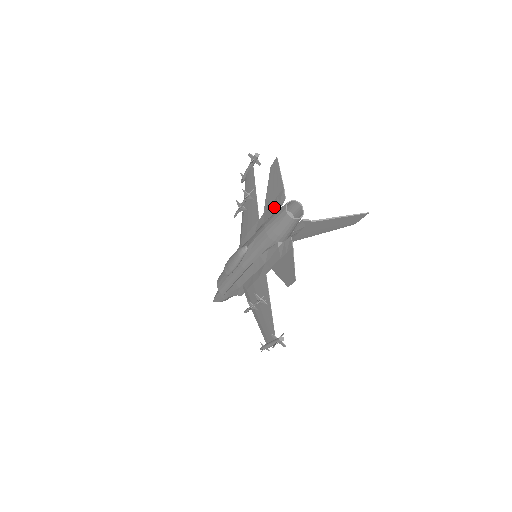
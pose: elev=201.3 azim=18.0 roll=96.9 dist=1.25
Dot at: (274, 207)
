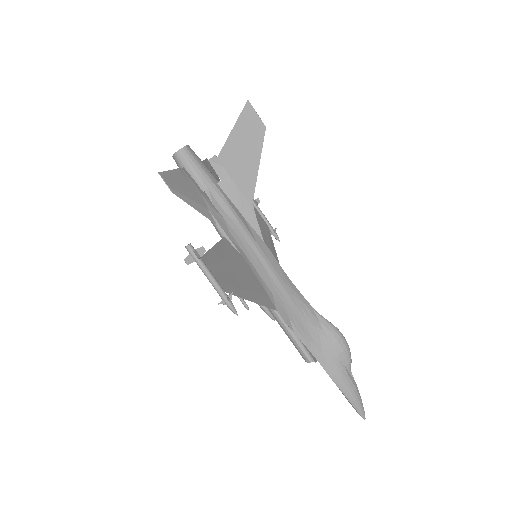
Dot at: occluded
